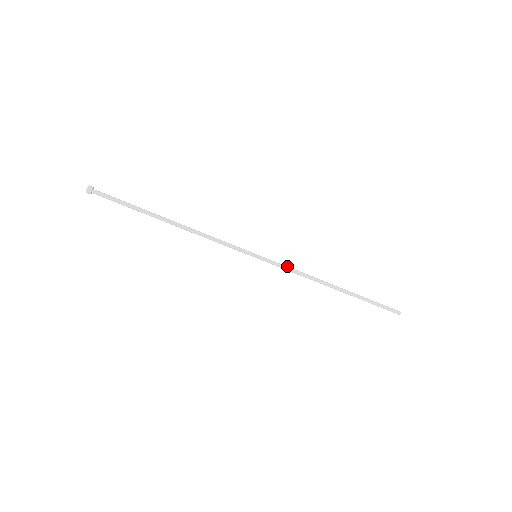
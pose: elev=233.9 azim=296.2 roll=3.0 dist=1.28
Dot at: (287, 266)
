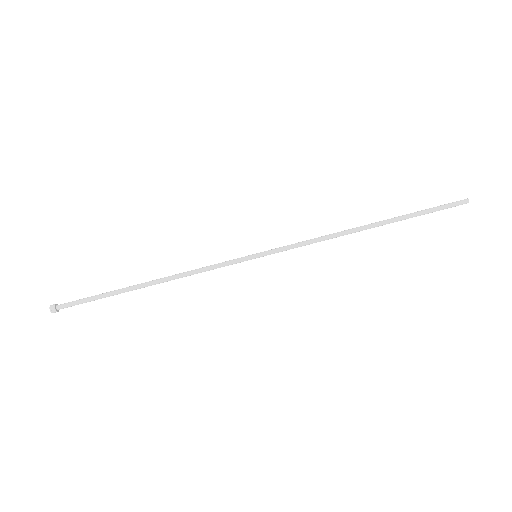
Dot at: (297, 243)
